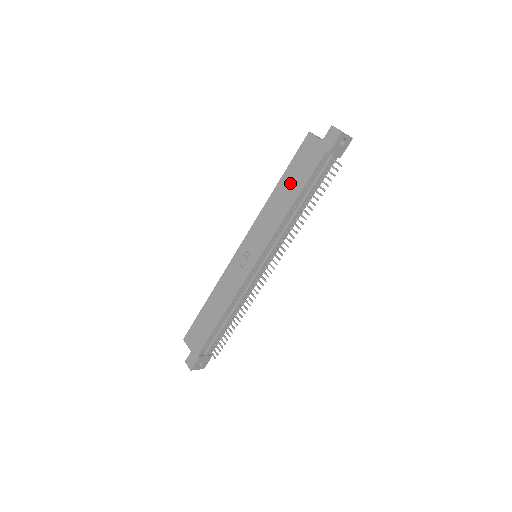
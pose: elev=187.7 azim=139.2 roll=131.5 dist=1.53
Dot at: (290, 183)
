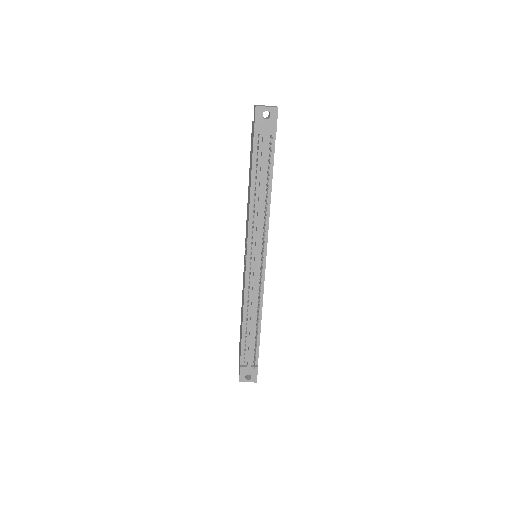
Dot at: occluded
